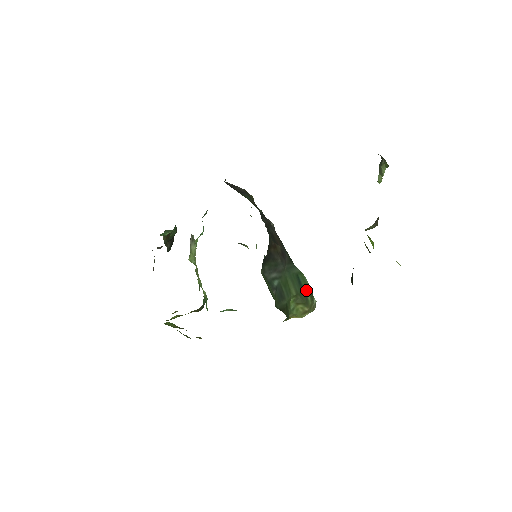
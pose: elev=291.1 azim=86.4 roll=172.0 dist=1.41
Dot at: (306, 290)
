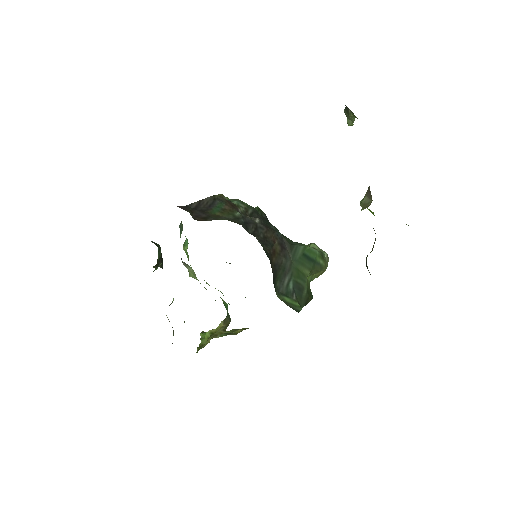
Dot at: (316, 258)
